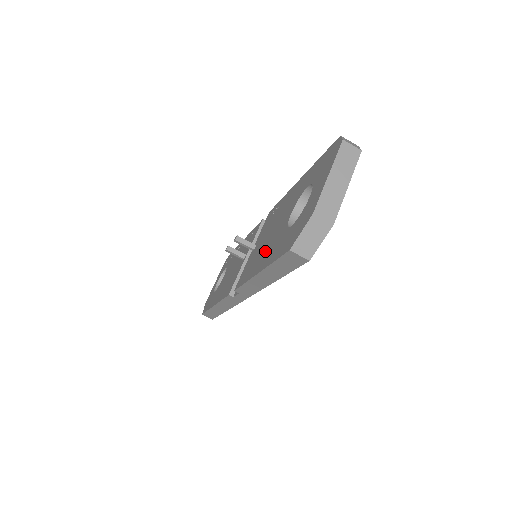
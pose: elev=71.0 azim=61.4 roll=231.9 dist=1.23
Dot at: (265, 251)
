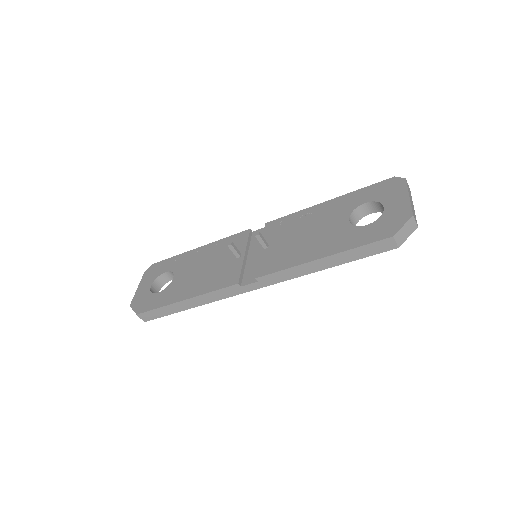
Dot at: (316, 244)
